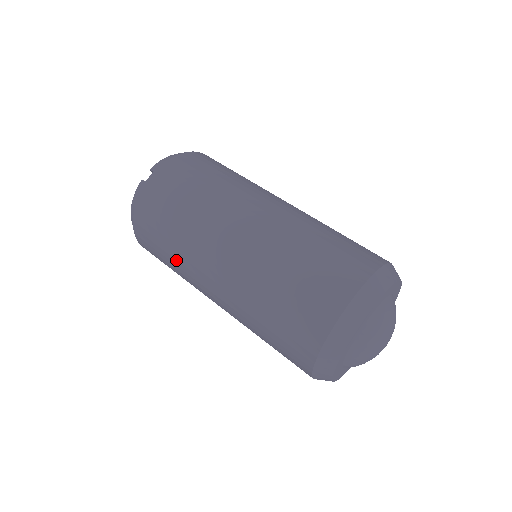
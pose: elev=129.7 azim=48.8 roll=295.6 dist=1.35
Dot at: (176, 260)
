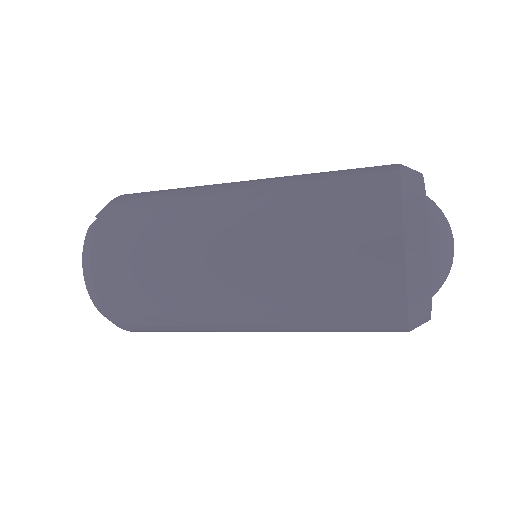
Dot at: (167, 278)
